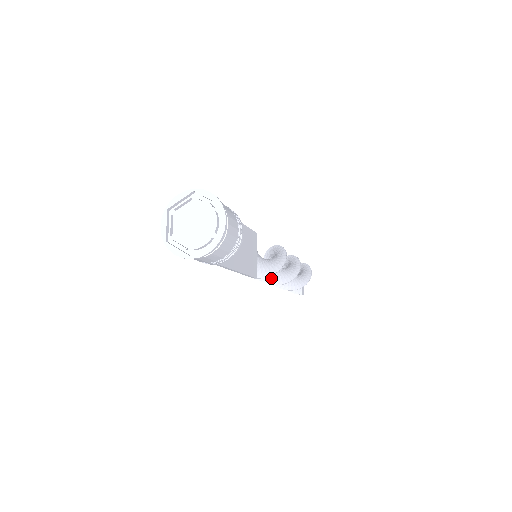
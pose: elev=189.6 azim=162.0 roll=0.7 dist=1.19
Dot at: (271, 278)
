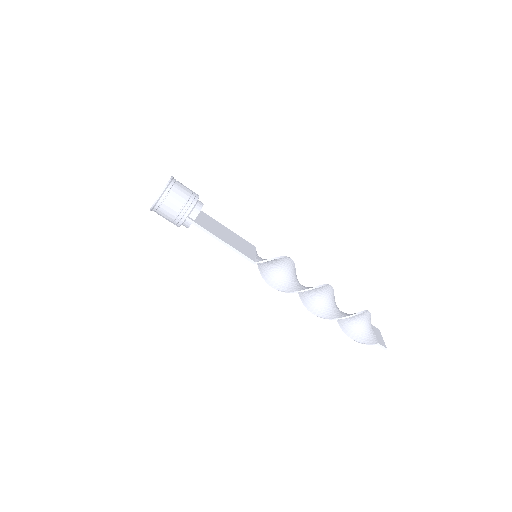
Dot at: (294, 288)
